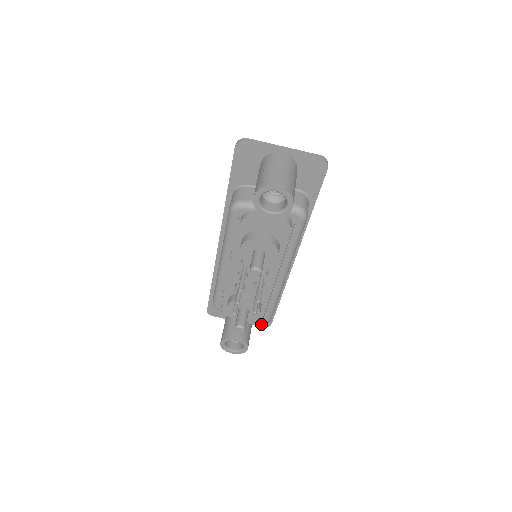
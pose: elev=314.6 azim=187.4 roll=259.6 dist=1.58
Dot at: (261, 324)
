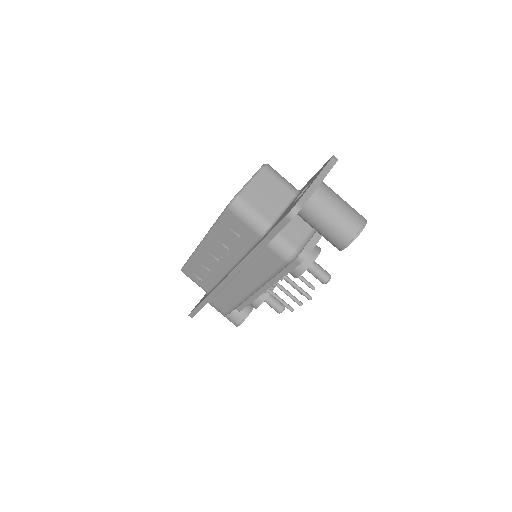
Dot at: occluded
